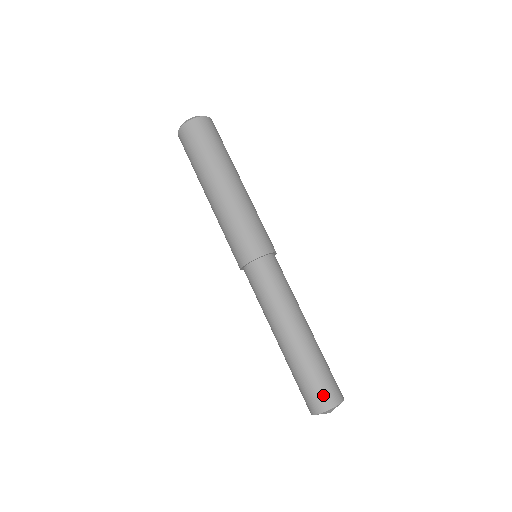
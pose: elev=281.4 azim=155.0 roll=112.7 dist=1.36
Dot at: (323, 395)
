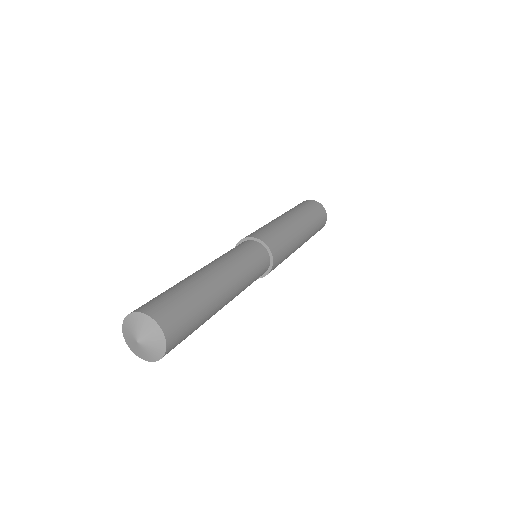
Dot at: (143, 305)
